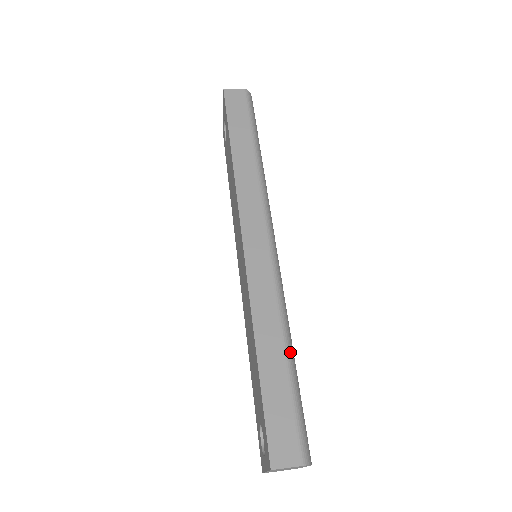
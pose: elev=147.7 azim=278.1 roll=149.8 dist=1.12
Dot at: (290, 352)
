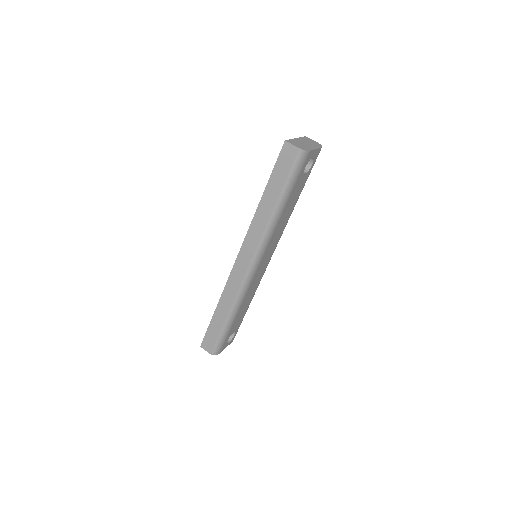
Dot at: (229, 319)
